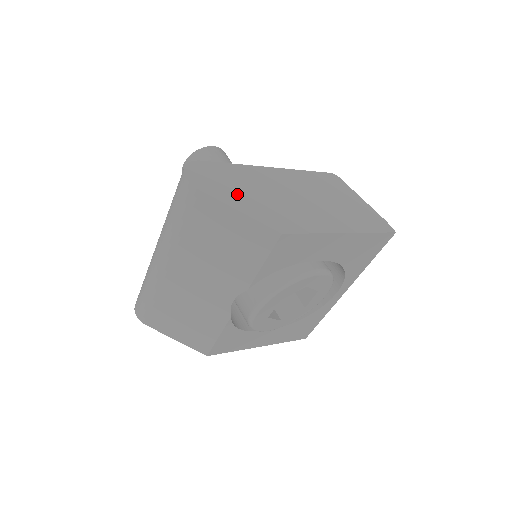
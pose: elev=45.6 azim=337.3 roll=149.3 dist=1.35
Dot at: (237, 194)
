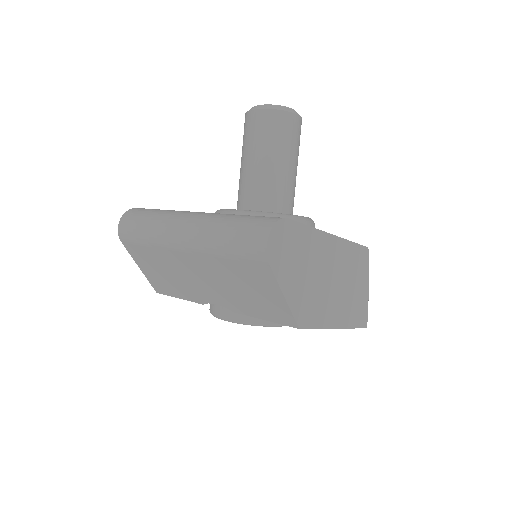
Dot at: (293, 273)
